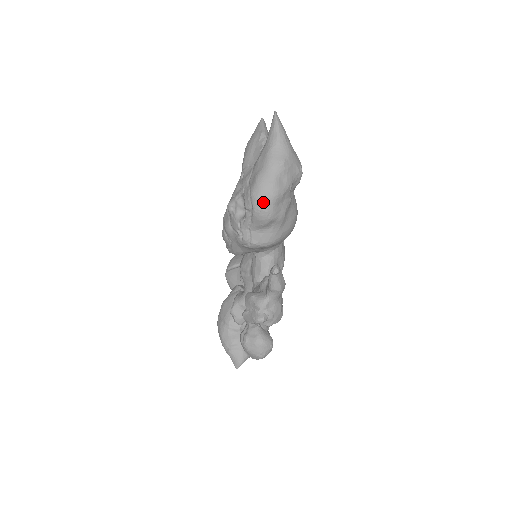
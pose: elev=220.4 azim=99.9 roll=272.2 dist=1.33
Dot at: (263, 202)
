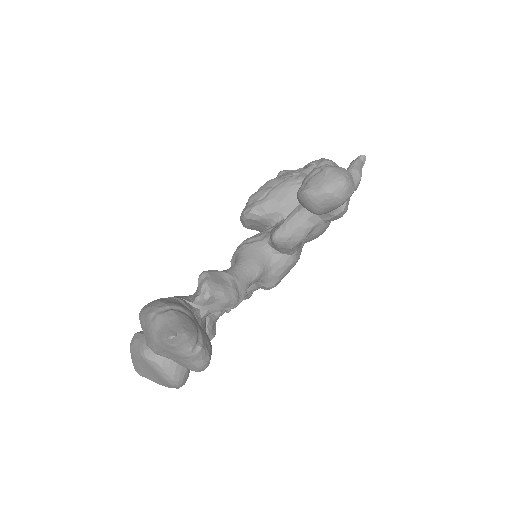
Dot at: (333, 162)
